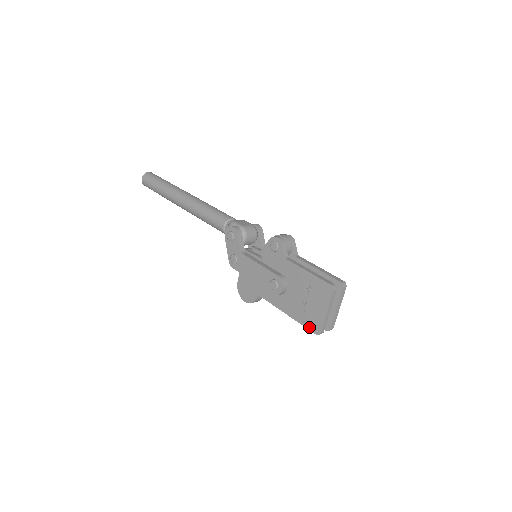
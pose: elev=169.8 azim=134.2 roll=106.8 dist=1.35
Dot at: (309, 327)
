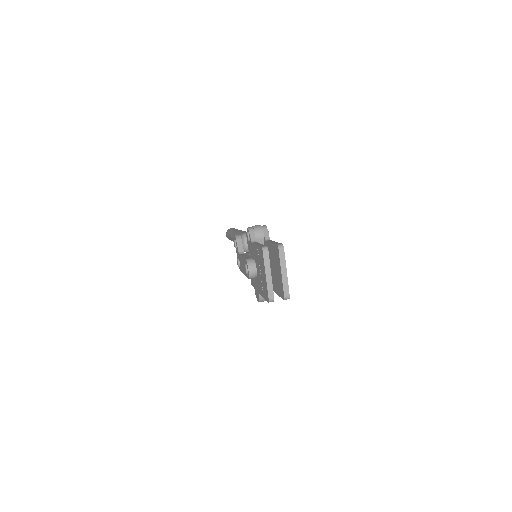
Dot at: (266, 298)
